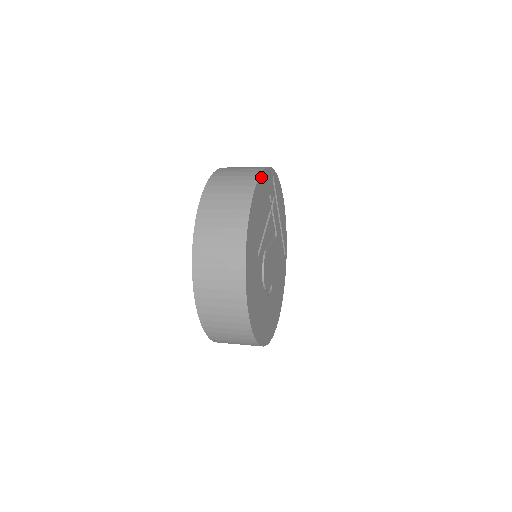
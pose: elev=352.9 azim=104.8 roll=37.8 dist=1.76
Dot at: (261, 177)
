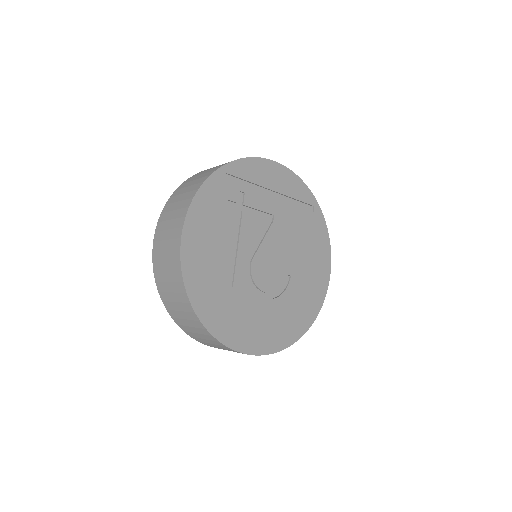
Dot at: (191, 213)
